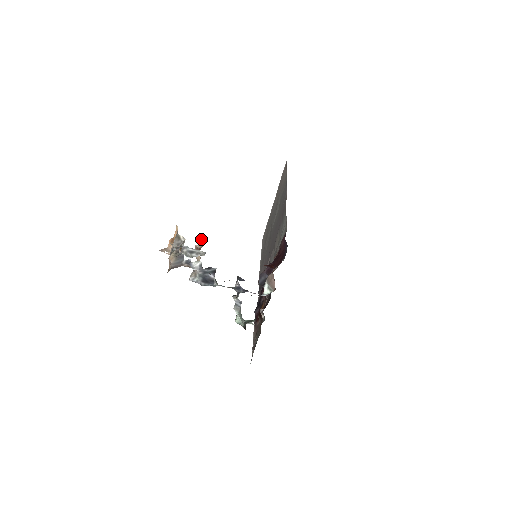
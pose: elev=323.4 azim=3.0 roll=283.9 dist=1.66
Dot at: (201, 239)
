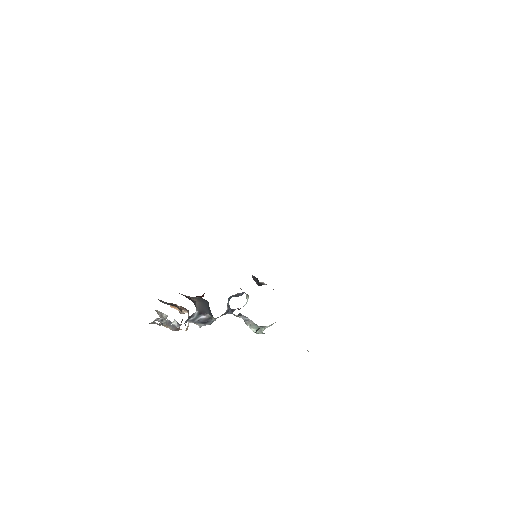
Dot at: occluded
